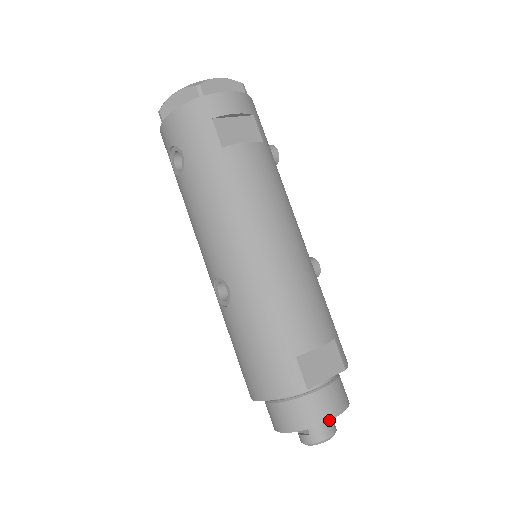
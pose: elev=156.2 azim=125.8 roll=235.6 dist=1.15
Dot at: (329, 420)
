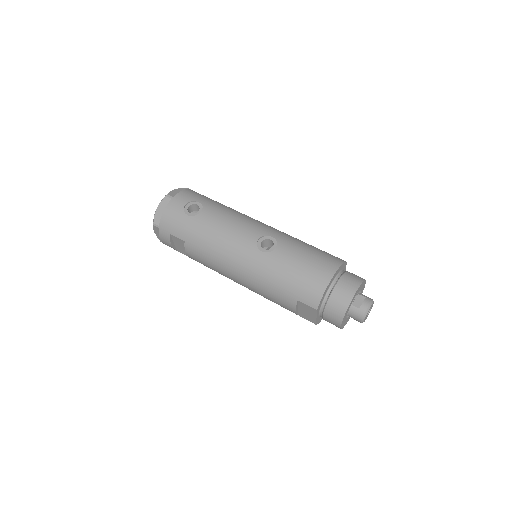
Dot at: occluded
